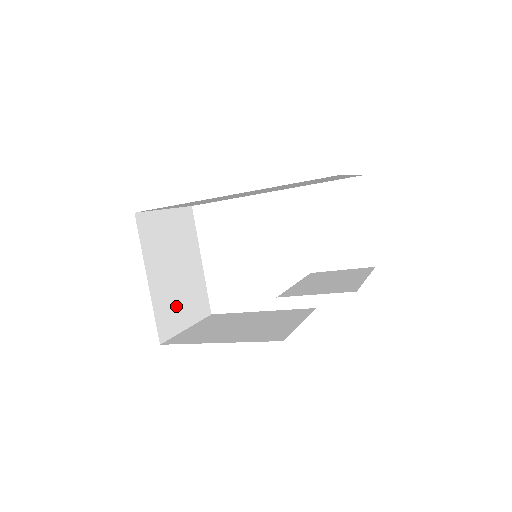
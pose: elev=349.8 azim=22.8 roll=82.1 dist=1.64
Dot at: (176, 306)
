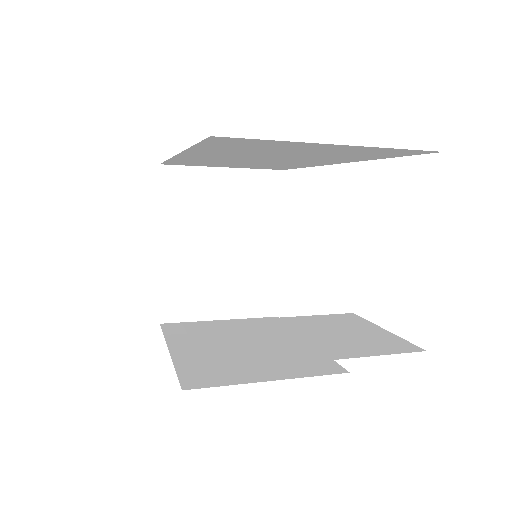
Dot at: (206, 288)
